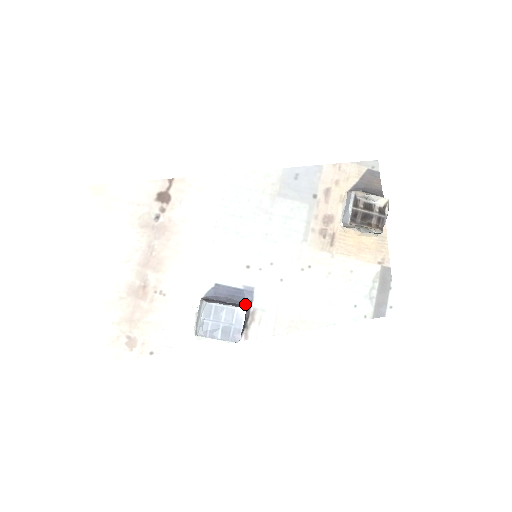
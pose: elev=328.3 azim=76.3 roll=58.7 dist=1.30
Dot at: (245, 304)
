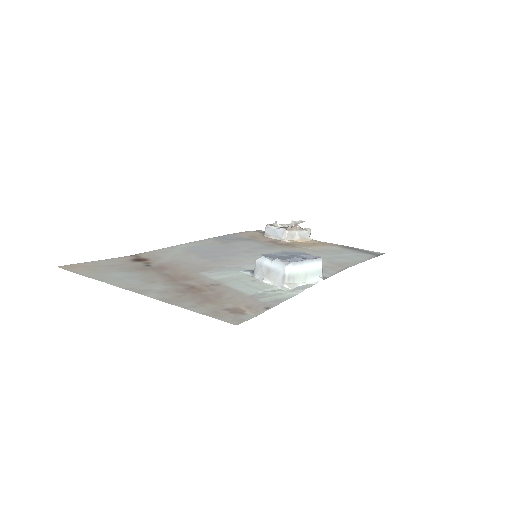
Dot at: occluded
